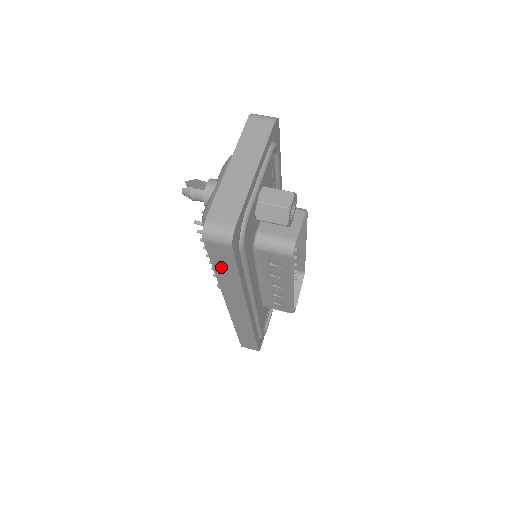
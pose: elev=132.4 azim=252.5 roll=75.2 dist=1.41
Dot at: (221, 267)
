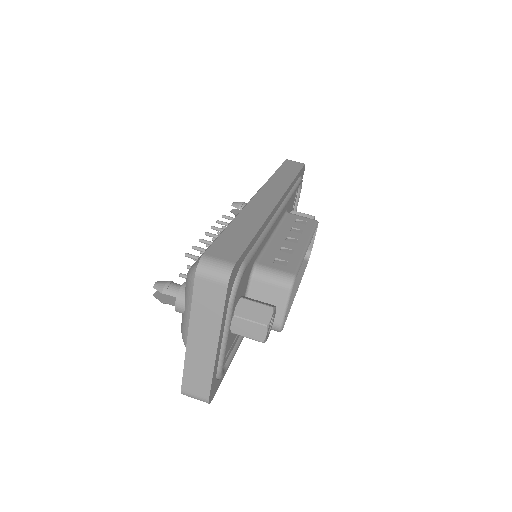
Dot at: occluded
